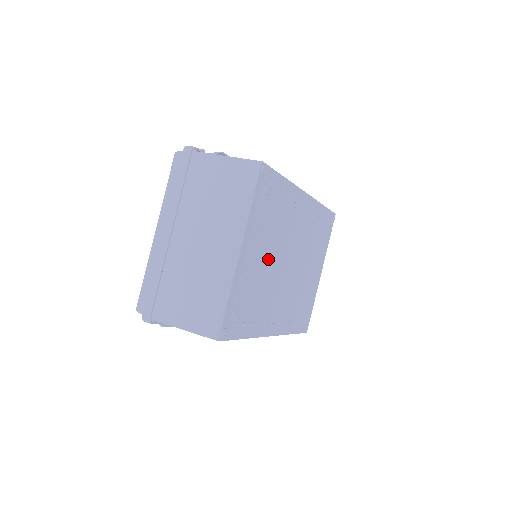
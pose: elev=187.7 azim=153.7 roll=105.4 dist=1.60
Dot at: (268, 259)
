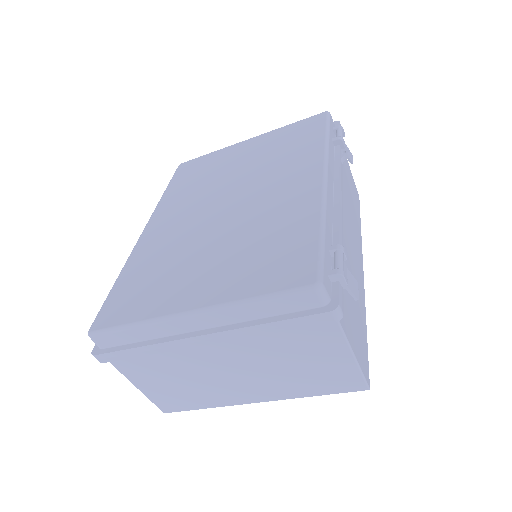
Dot at: occluded
